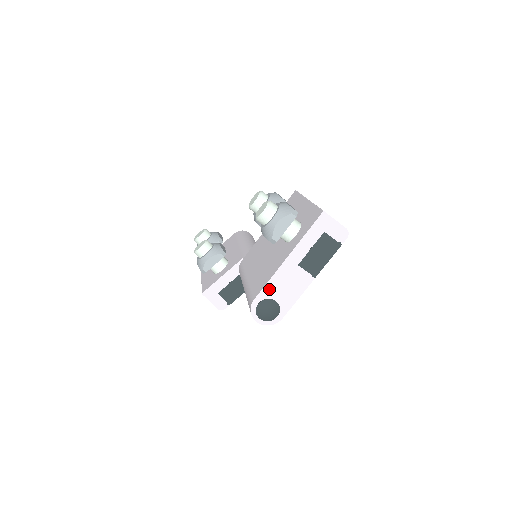
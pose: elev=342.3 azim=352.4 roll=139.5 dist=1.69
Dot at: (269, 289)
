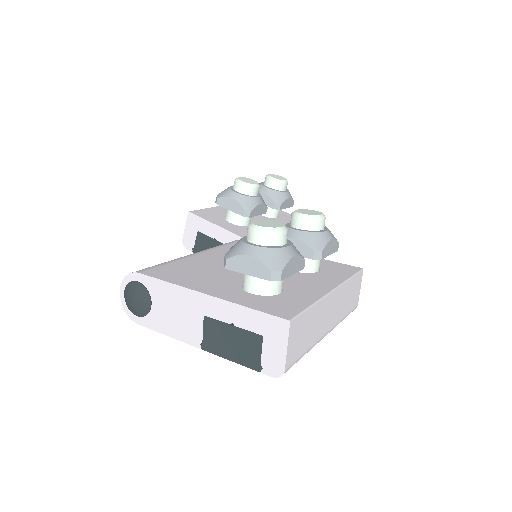
Dot at: (159, 287)
